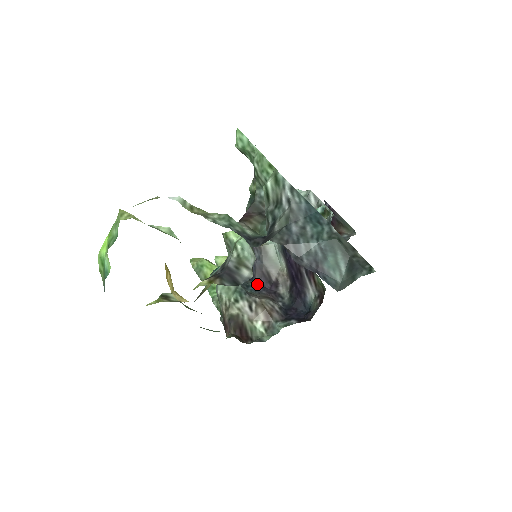
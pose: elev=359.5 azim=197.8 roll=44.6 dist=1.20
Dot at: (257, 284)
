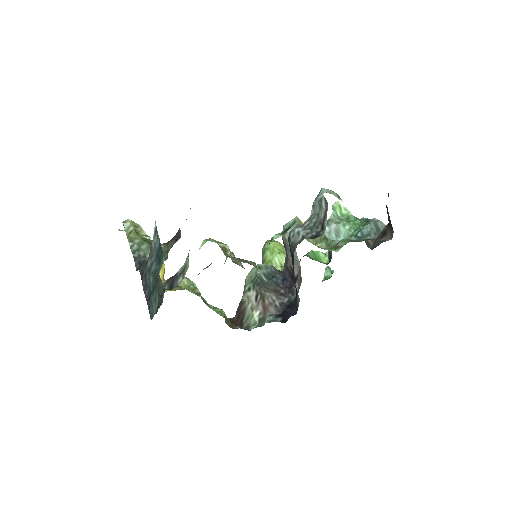
Dot at: (282, 276)
